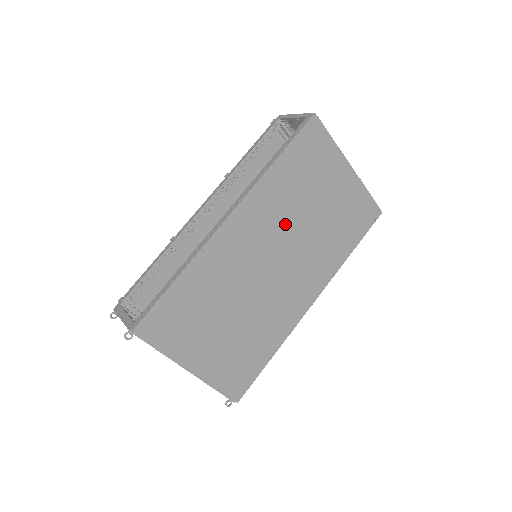
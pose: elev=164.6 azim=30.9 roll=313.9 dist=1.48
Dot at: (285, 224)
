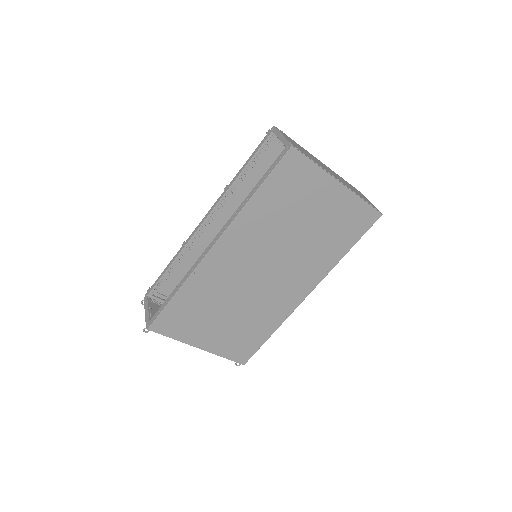
Dot at: (270, 242)
